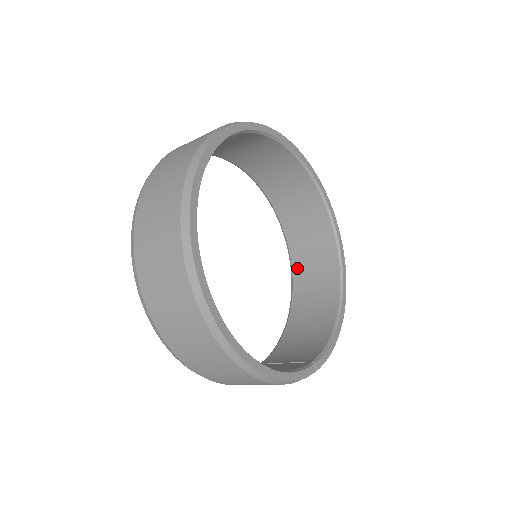
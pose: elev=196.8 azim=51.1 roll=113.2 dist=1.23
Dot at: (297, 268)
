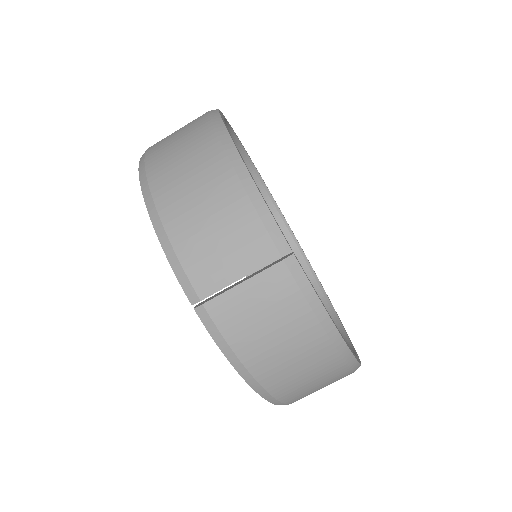
Dot at: occluded
